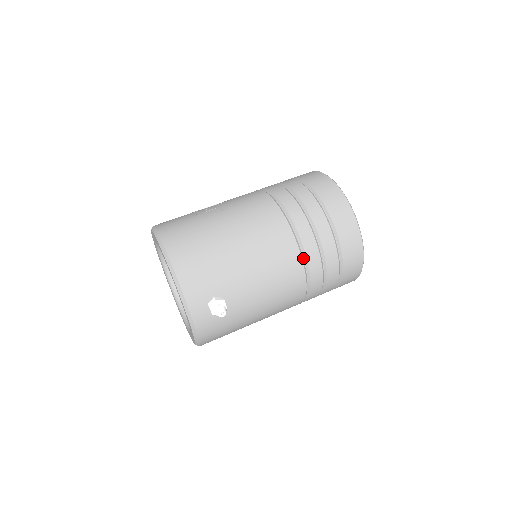
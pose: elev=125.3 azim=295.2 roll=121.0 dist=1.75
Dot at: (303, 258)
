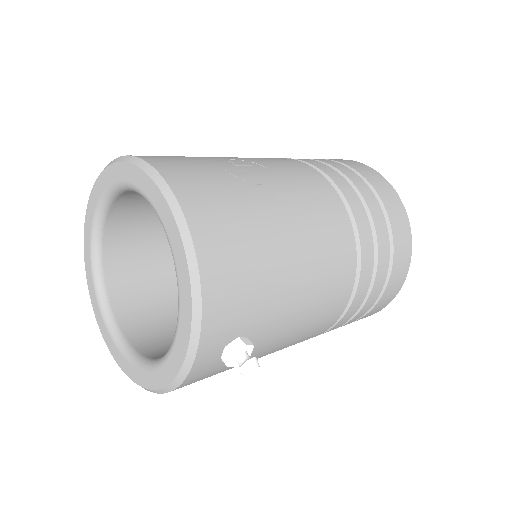
Dot at: (350, 294)
